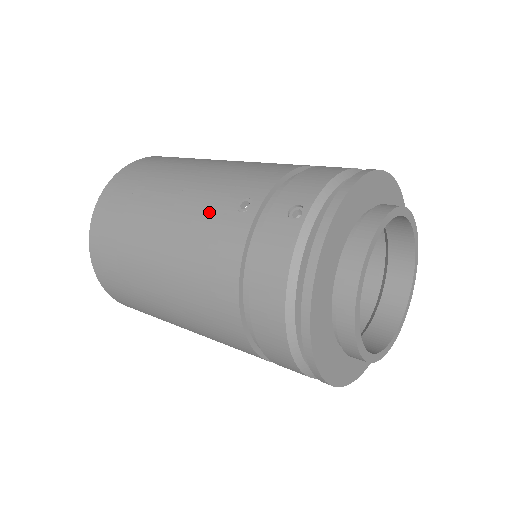
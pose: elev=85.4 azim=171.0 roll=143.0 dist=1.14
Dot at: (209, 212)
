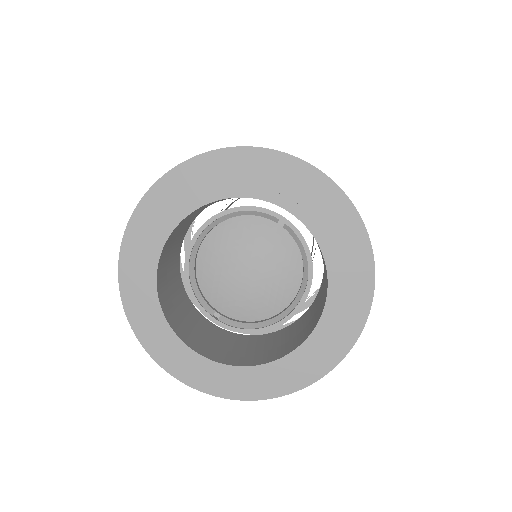
Dot at: occluded
